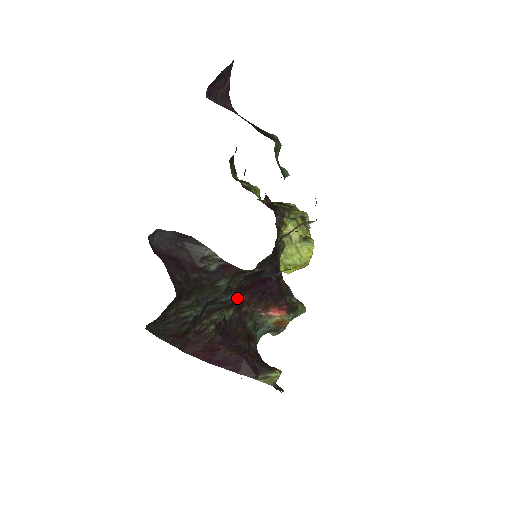
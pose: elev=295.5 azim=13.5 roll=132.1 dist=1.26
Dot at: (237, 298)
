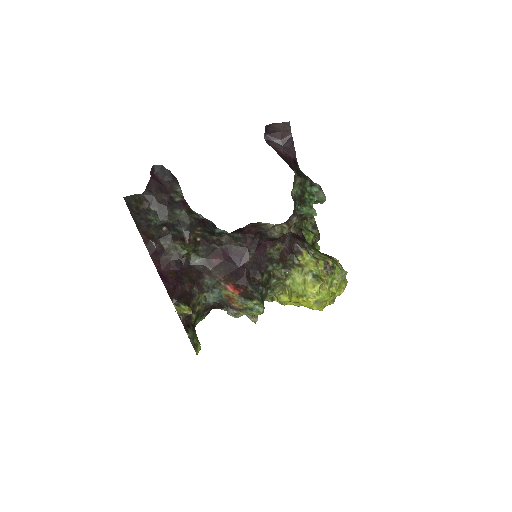
Dot at: (206, 255)
